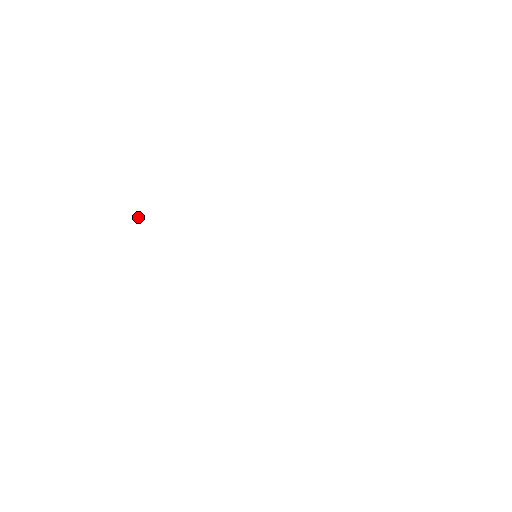
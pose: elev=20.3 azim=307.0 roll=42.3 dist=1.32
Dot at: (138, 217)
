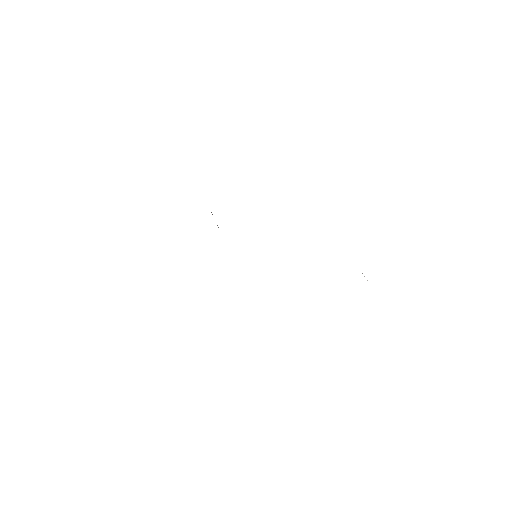
Dot at: occluded
